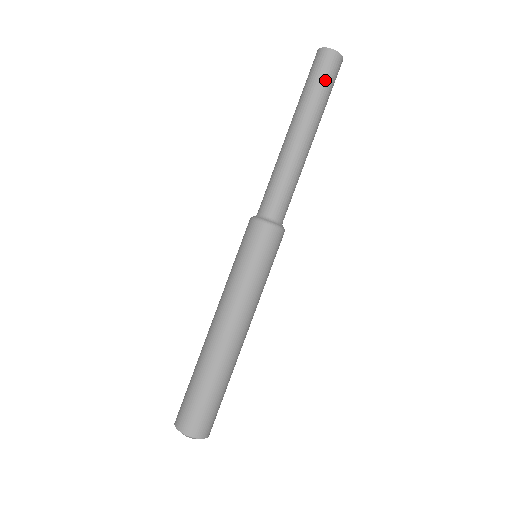
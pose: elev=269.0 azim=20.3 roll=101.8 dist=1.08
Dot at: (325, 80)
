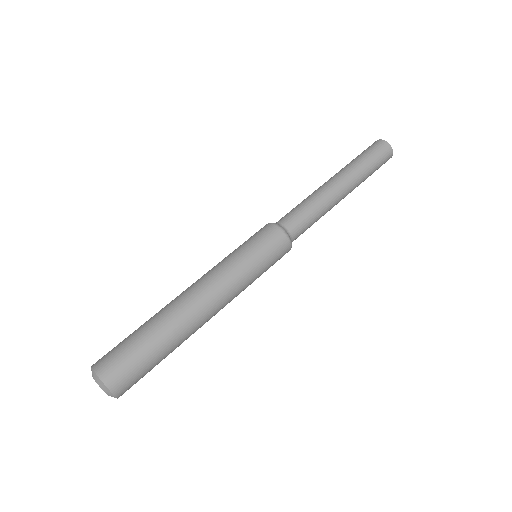
Dot at: (375, 160)
